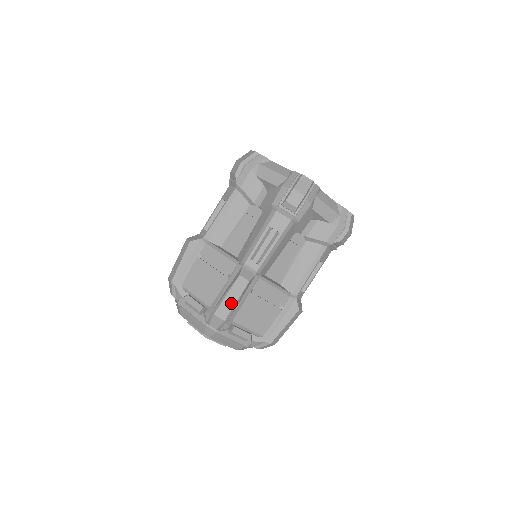
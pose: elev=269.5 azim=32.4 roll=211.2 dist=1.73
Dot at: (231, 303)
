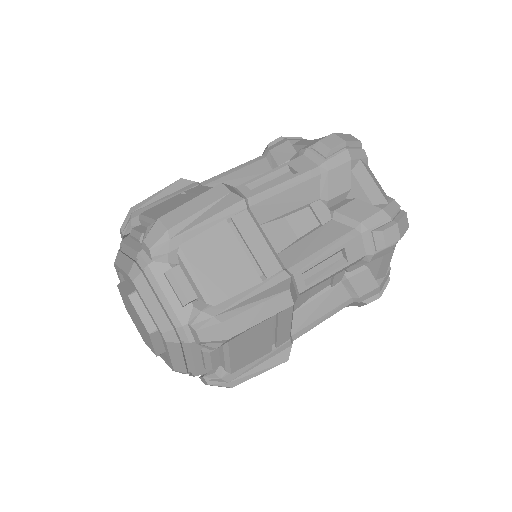
Dot at: (253, 320)
